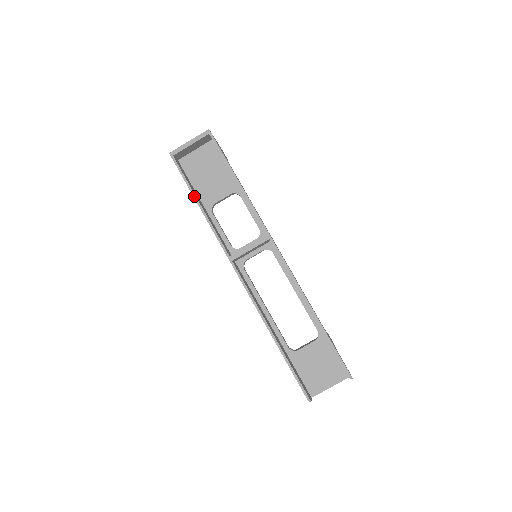
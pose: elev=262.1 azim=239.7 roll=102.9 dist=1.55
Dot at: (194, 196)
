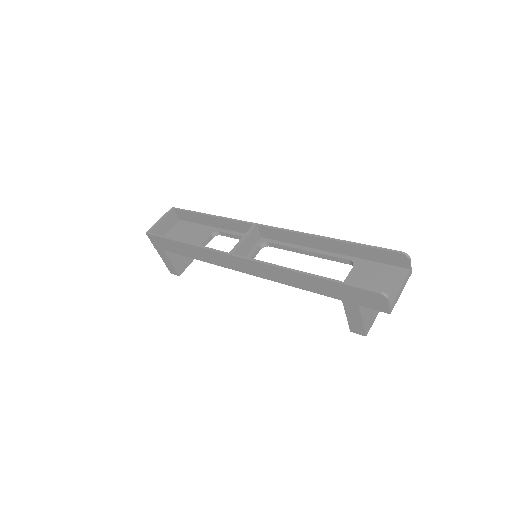
Dot at: (178, 241)
